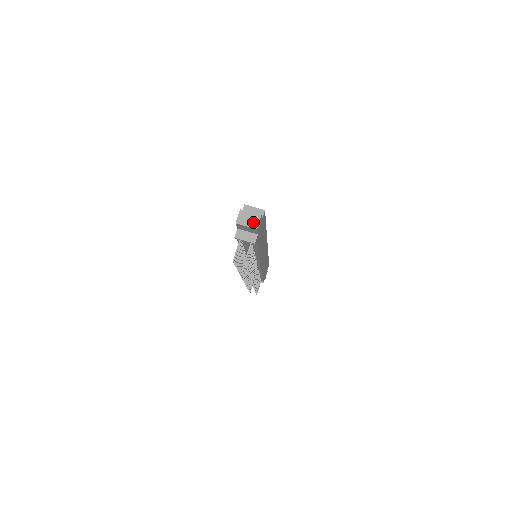
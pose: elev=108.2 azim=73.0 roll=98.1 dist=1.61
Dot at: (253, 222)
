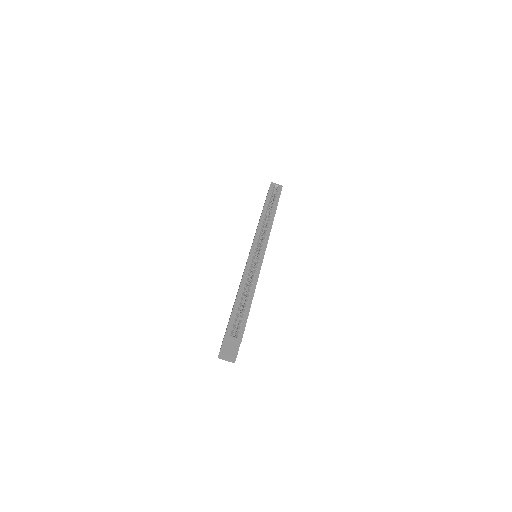
Dot at: (231, 360)
